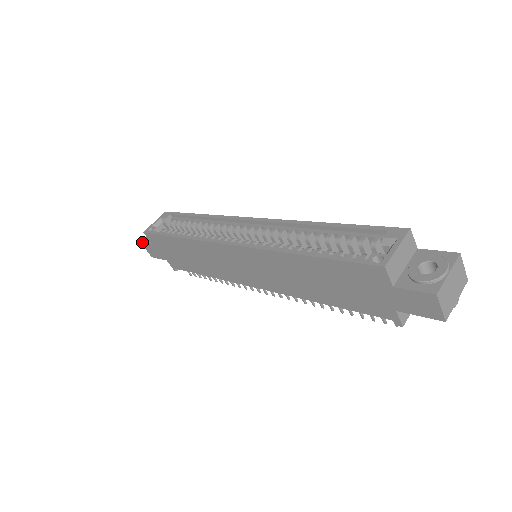
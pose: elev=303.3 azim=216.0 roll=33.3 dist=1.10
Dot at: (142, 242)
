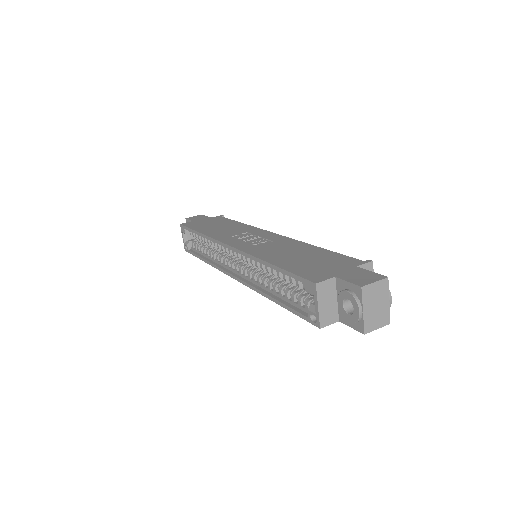
Dot at: occluded
